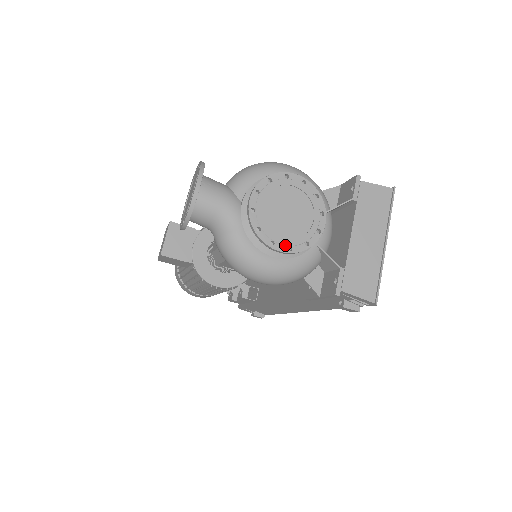
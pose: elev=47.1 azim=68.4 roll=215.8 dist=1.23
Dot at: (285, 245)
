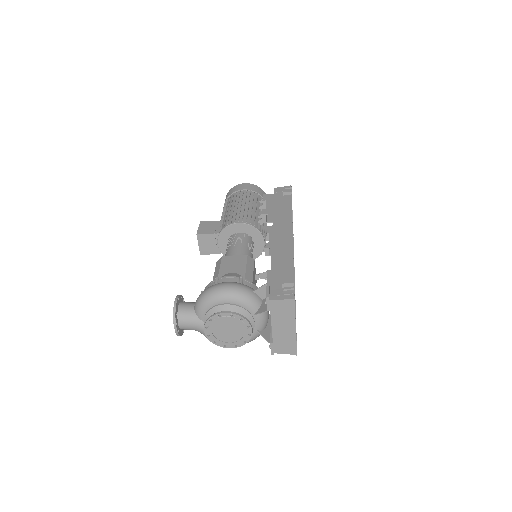
Dot at: (232, 345)
